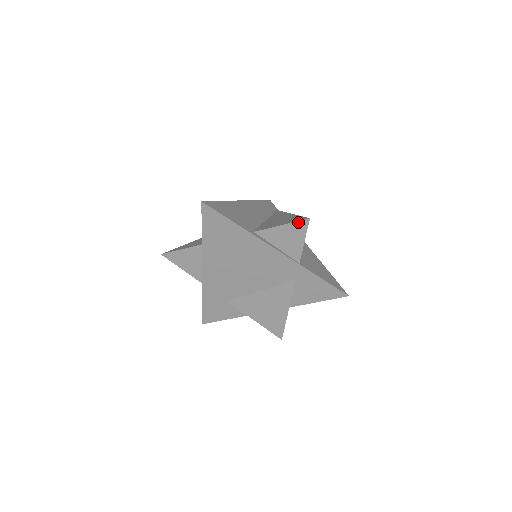
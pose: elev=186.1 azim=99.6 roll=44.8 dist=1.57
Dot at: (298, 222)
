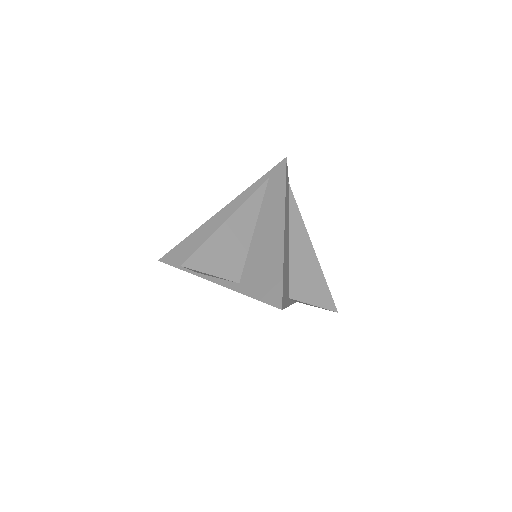
Dot at: occluded
